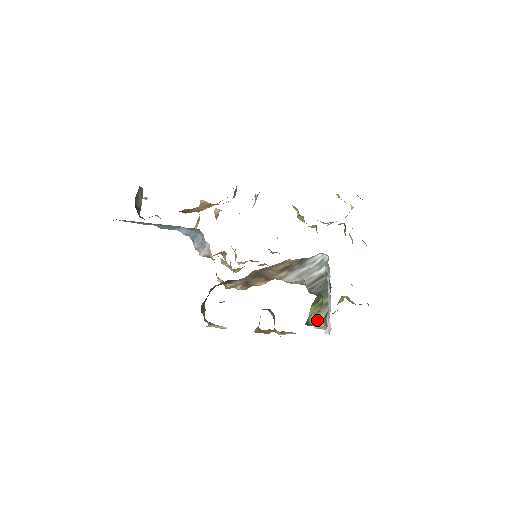
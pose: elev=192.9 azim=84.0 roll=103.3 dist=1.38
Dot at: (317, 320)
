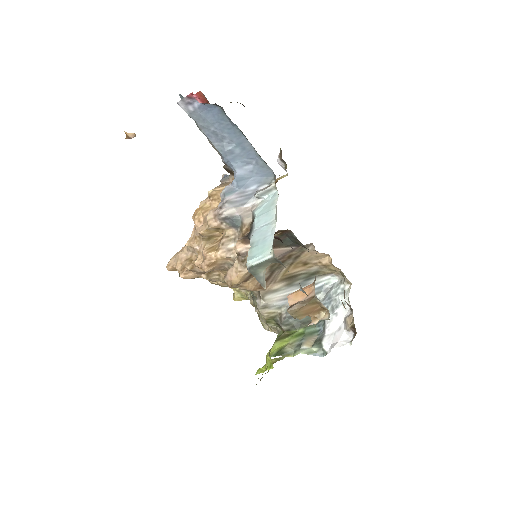
Dot at: (304, 345)
